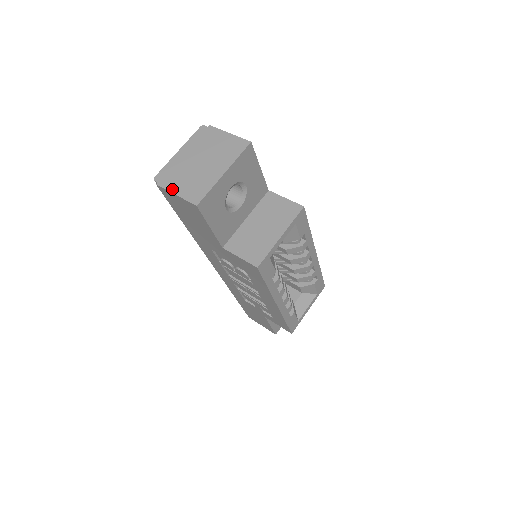
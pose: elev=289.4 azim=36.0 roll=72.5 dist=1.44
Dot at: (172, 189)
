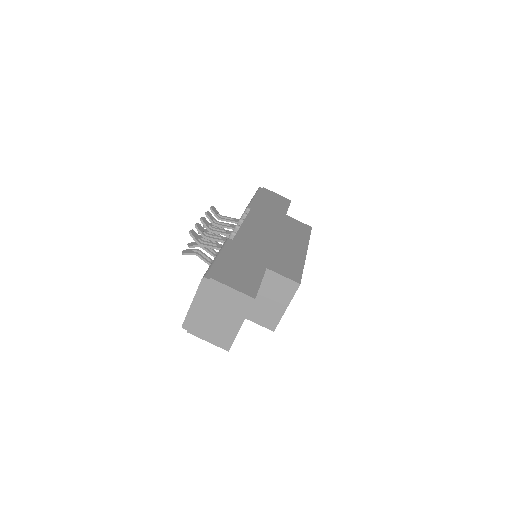
Dot at: (202, 337)
